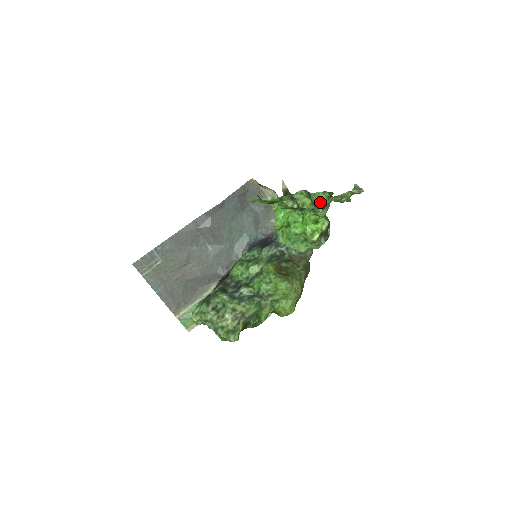
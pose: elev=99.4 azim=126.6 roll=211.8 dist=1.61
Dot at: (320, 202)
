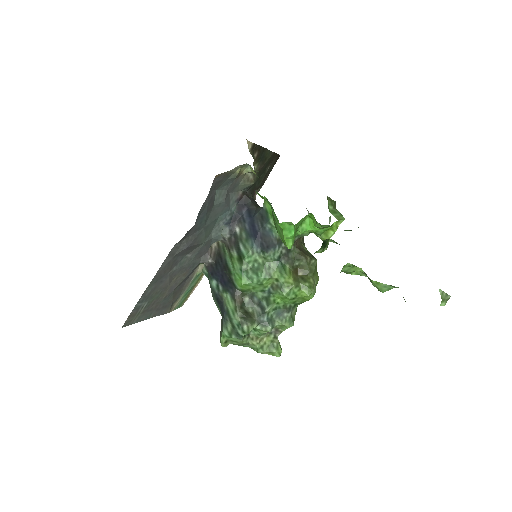
Dot at: occluded
